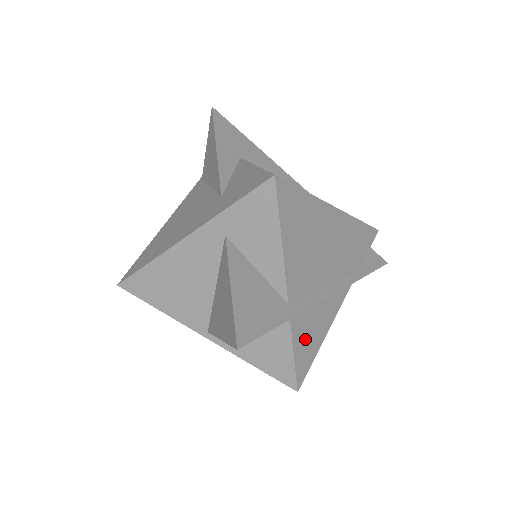
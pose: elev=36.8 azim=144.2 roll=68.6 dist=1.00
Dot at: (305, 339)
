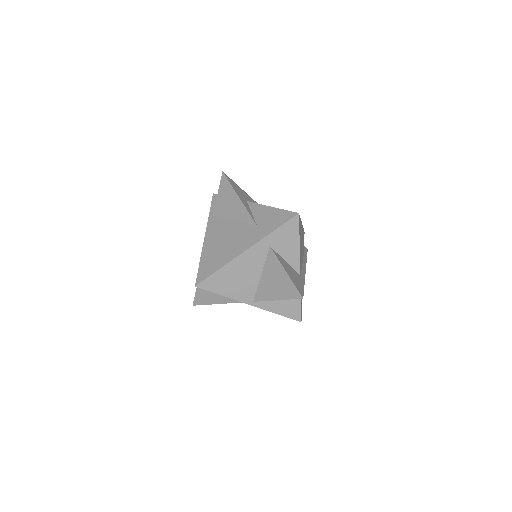
Dot at: occluded
